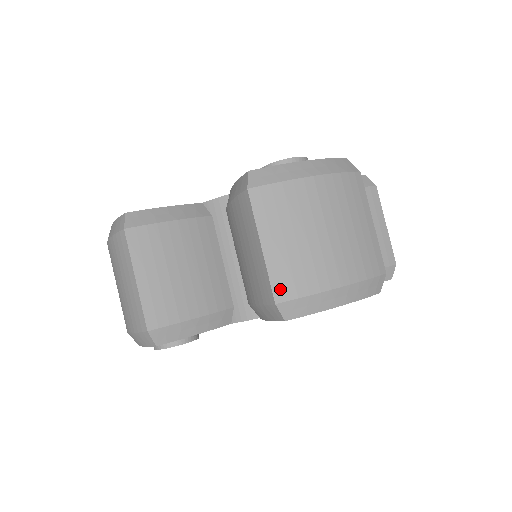
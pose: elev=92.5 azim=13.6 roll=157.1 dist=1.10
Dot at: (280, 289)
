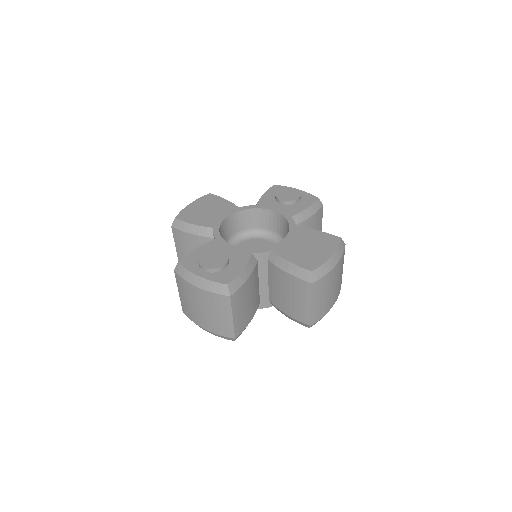
Dot at: (184, 309)
